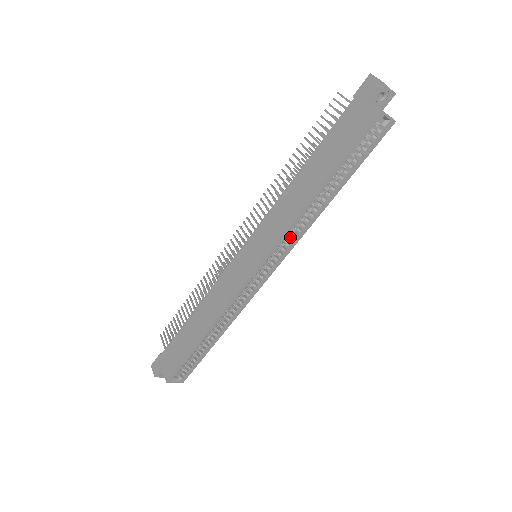
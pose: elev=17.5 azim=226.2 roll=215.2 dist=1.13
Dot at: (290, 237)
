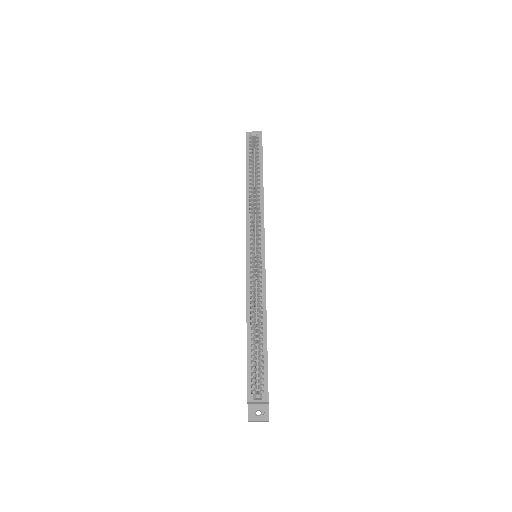
Dot at: (257, 220)
